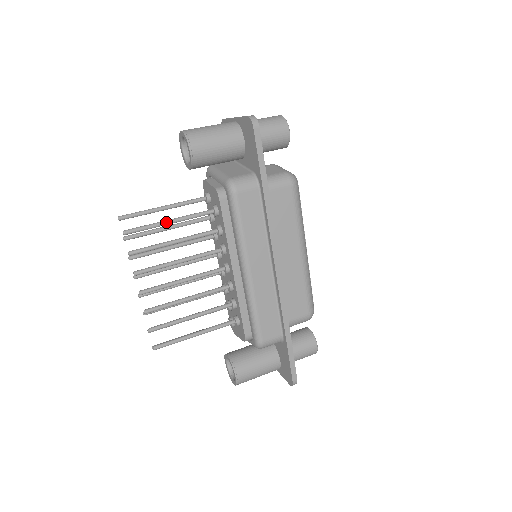
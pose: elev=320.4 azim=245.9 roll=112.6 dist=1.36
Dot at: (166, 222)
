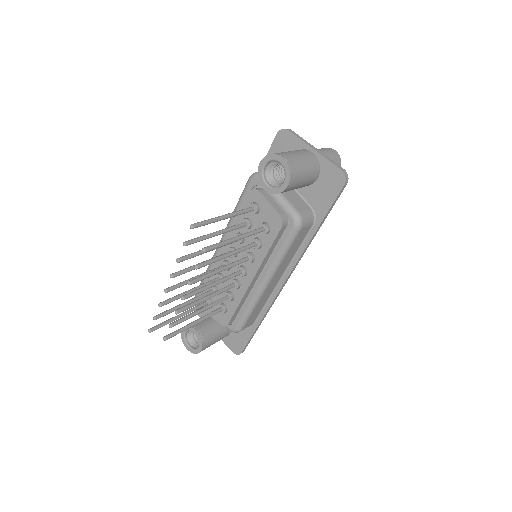
Dot at: (235, 240)
